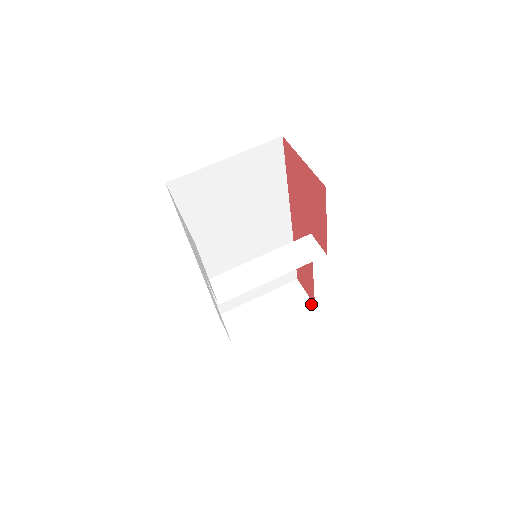
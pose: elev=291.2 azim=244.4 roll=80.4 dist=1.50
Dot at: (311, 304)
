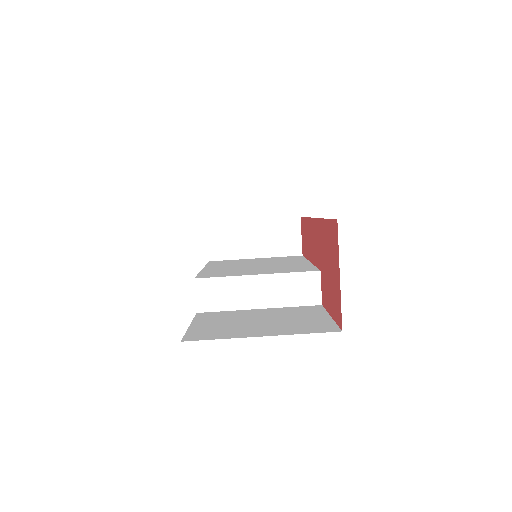
Dot at: (300, 252)
